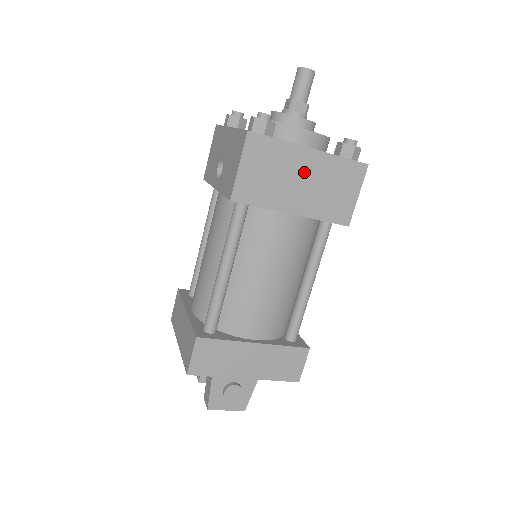
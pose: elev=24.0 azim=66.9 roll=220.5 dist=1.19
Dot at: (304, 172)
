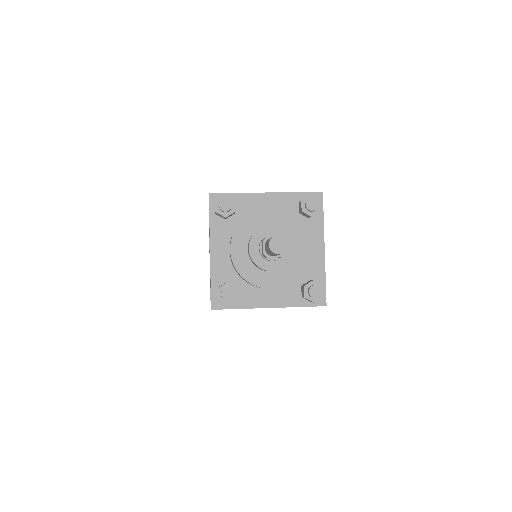
Dot at: occluded
